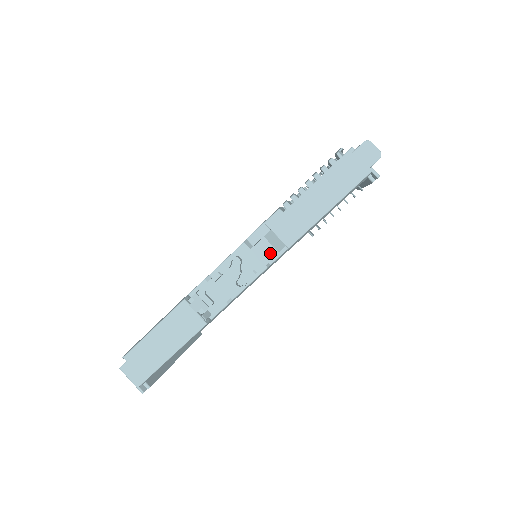
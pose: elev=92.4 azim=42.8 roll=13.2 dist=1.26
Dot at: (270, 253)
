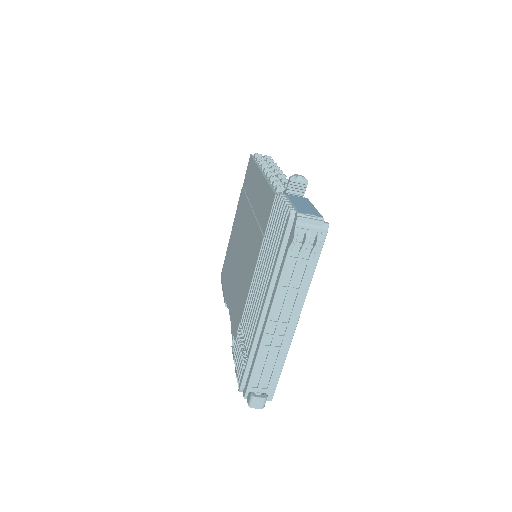
Dot at: occluded
